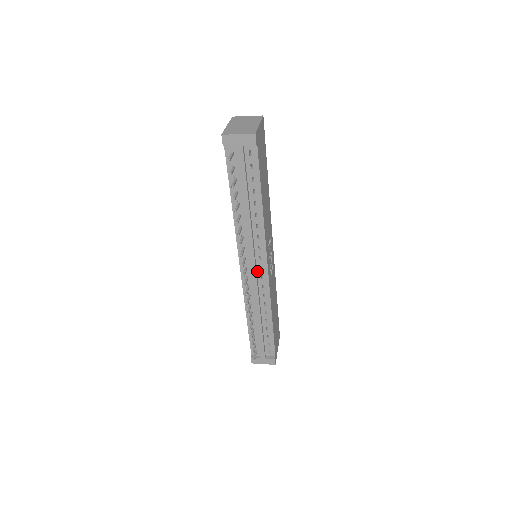
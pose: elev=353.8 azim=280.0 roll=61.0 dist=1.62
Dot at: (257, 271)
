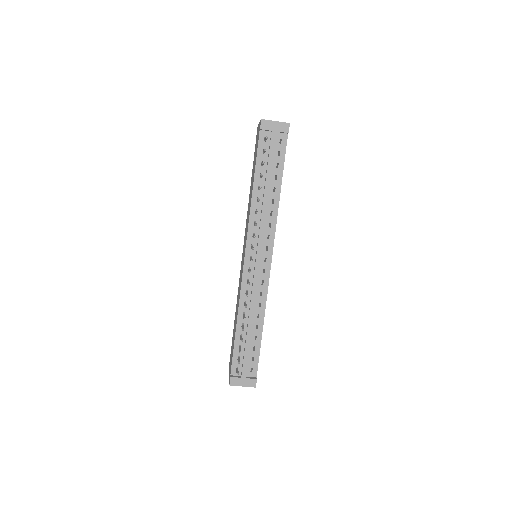
Dot at: (260, 264)
